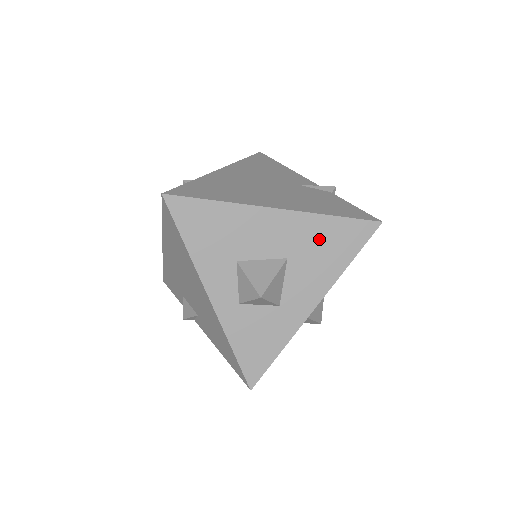
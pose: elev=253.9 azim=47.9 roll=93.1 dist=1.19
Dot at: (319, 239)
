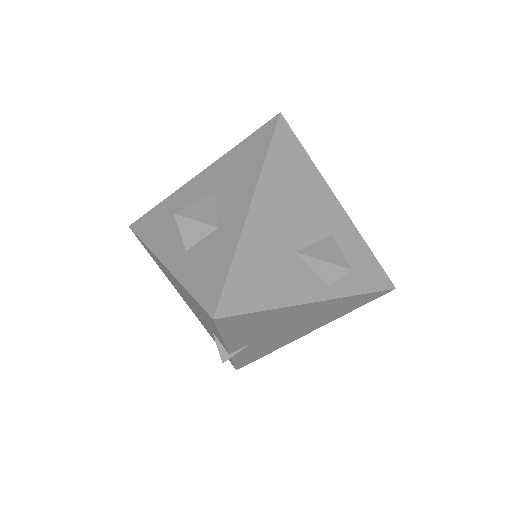
Dot at: (235, 163)
